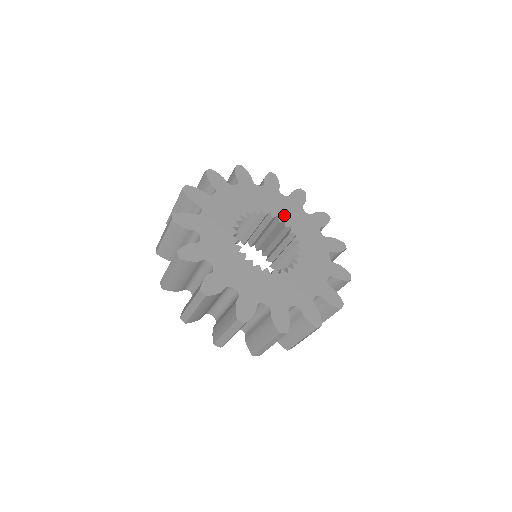
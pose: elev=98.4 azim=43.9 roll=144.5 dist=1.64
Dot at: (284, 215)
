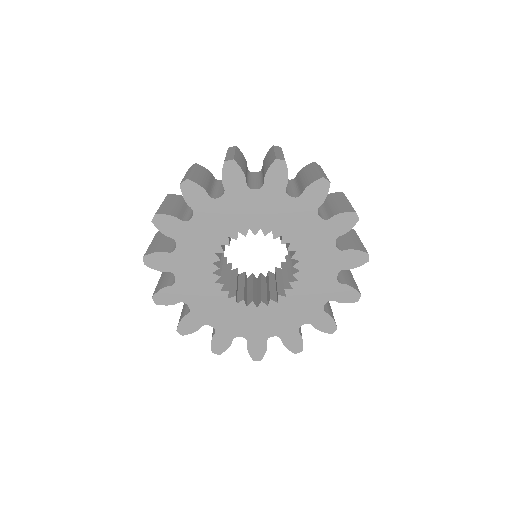
Dot at: (242, 223)
